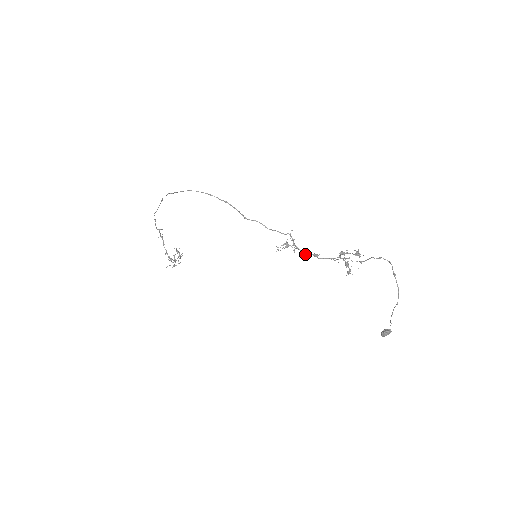
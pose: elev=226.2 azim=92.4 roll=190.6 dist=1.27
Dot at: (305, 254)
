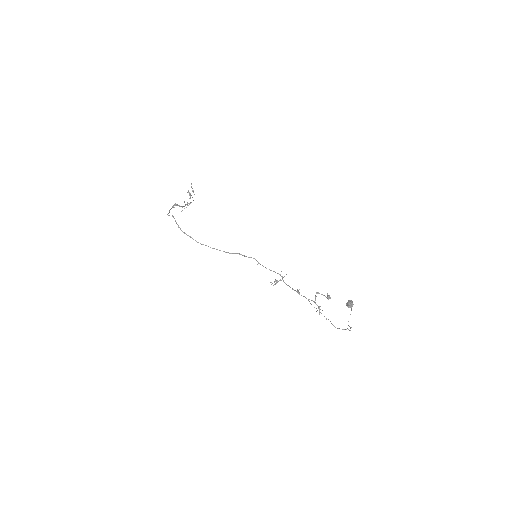
Dot at: occluded
